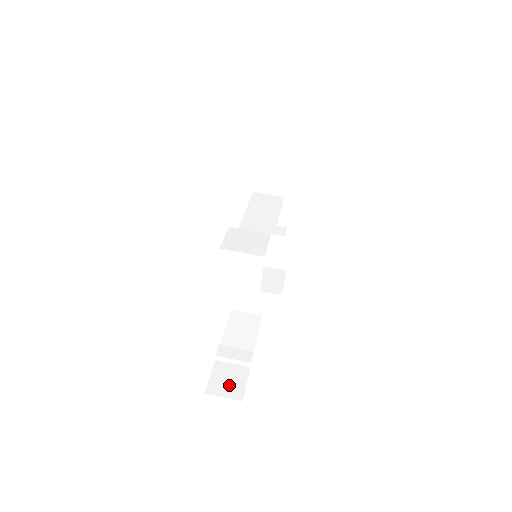
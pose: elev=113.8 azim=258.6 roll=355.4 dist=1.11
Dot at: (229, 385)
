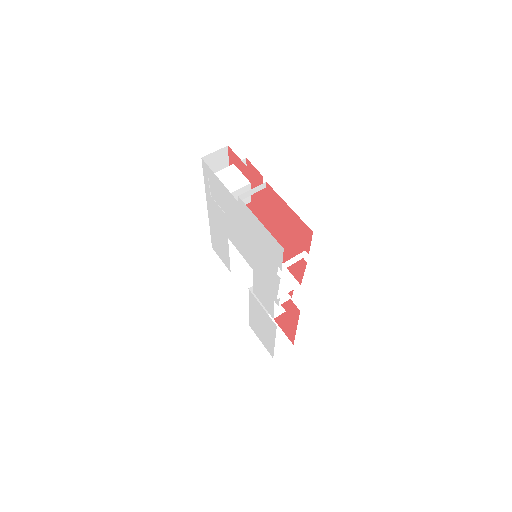
Dot at: occluded
